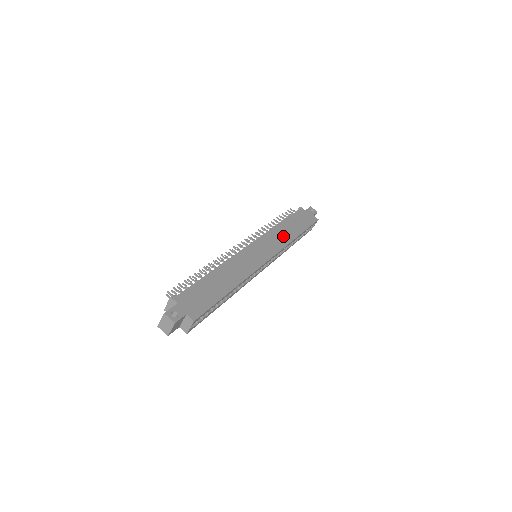
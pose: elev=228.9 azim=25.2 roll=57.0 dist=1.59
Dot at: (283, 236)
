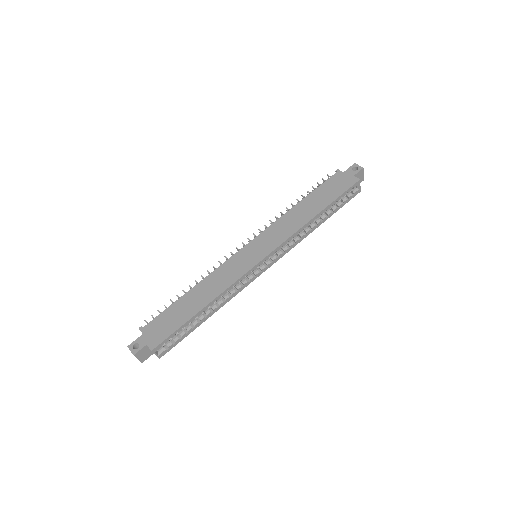
Dot at: (293, 222)
